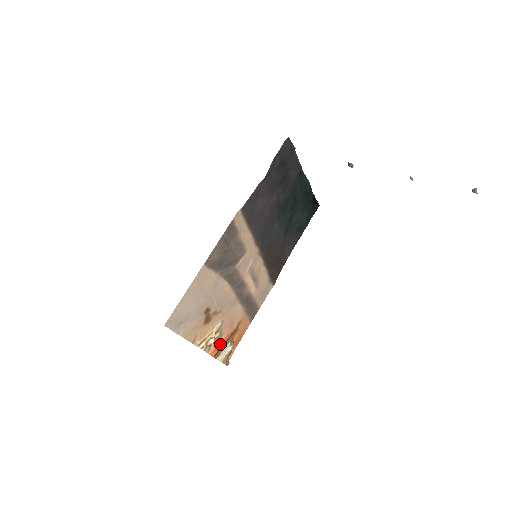
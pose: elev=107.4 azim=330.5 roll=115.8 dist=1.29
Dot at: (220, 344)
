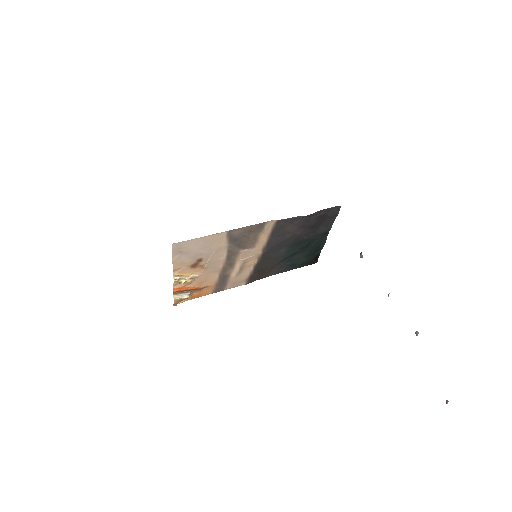
Dot at: (184, 288)
